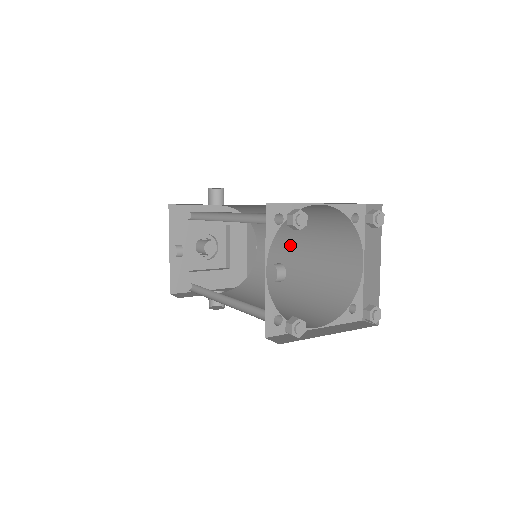
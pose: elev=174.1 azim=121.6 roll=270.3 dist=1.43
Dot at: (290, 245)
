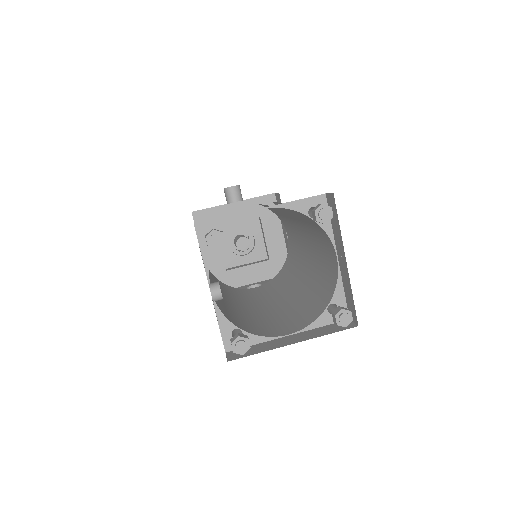
Dot at: (300, 235)
